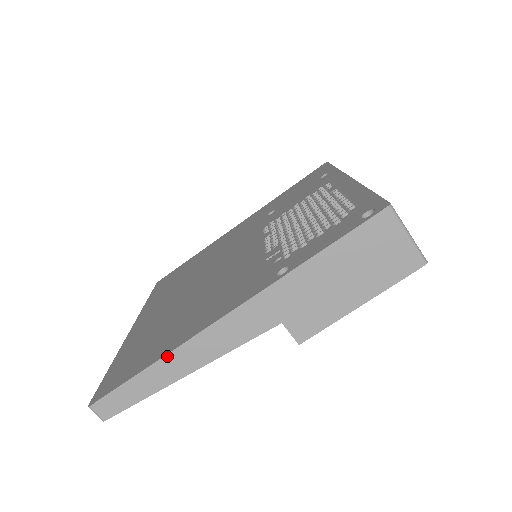
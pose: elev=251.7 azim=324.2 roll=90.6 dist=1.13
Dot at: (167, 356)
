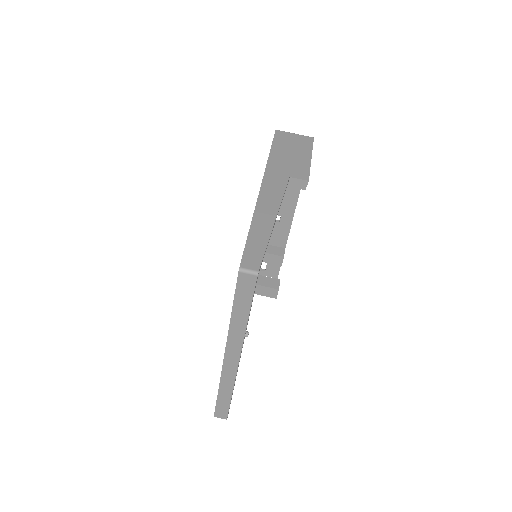
Dot at: (254, 216)
